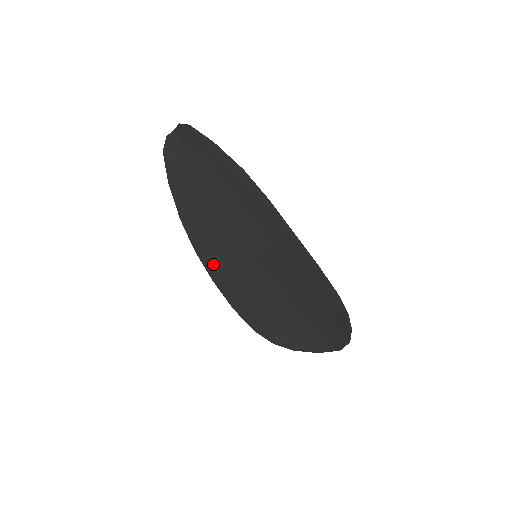
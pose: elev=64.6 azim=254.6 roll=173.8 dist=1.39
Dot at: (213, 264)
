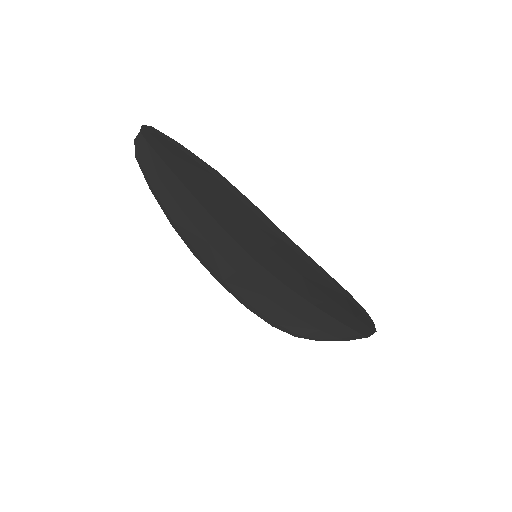
Dot at: (215, 267)
